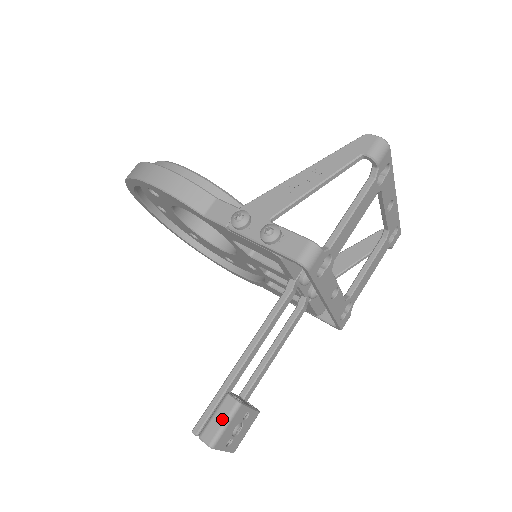
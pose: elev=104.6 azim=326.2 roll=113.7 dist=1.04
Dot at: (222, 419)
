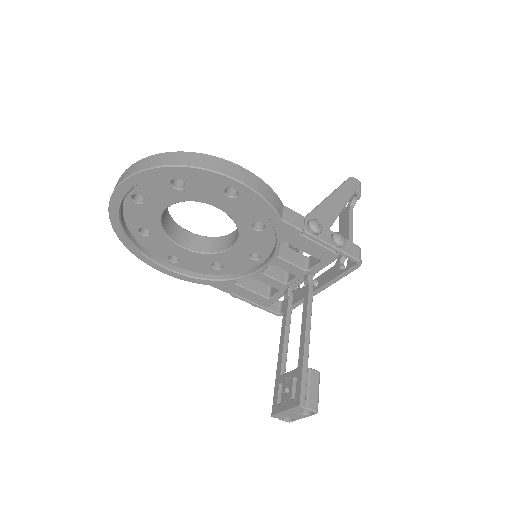
Dot at: (316, 388)
